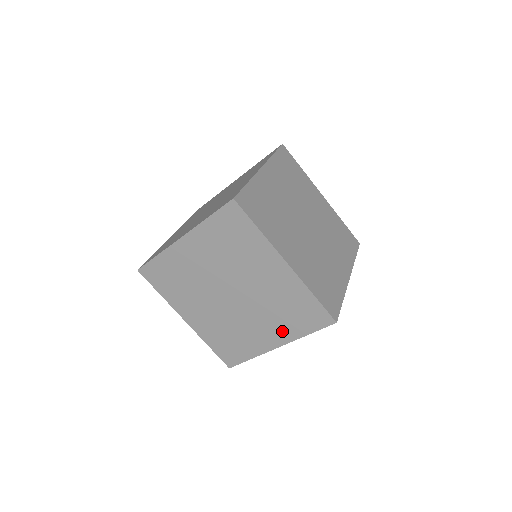
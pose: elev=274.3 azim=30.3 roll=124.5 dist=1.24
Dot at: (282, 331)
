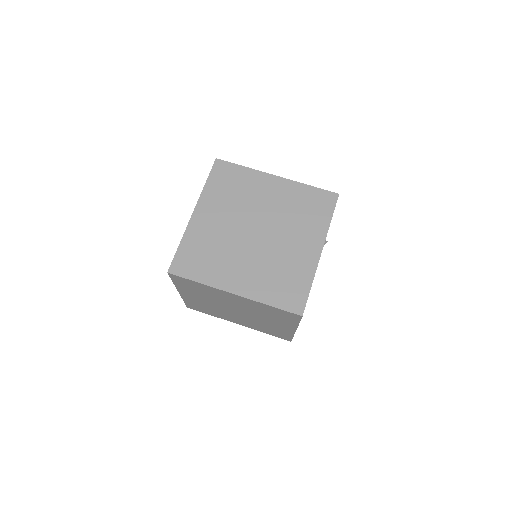
Dot at: (313, 233)
